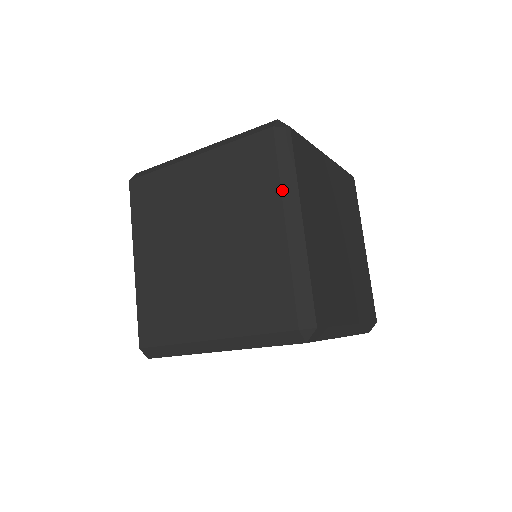
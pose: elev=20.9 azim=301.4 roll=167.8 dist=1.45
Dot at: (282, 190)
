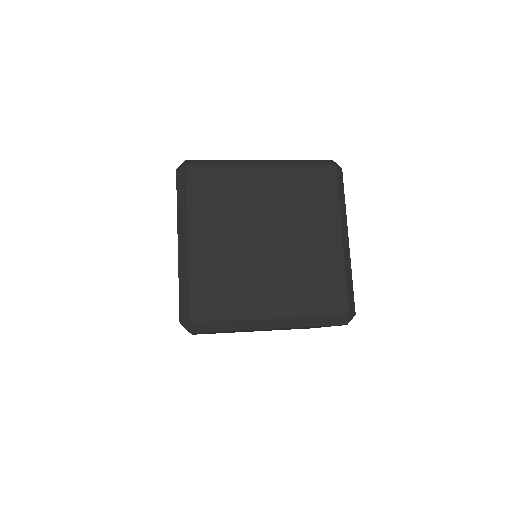
Dot at: (341, 213)
